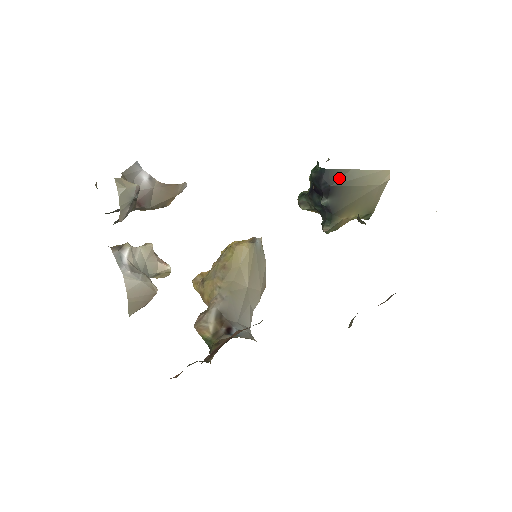
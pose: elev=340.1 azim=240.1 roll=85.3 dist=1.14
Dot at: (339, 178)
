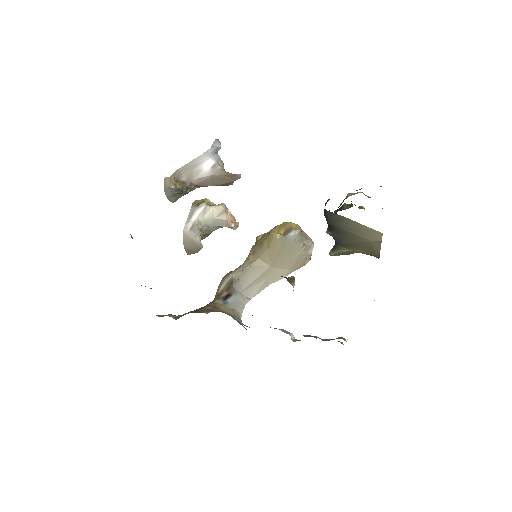
Dot at: (336, 221)
